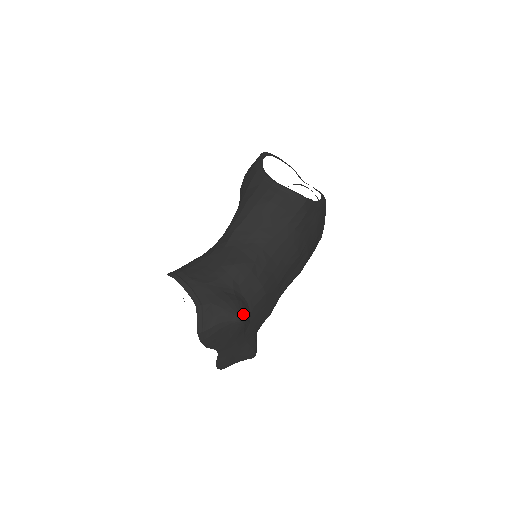
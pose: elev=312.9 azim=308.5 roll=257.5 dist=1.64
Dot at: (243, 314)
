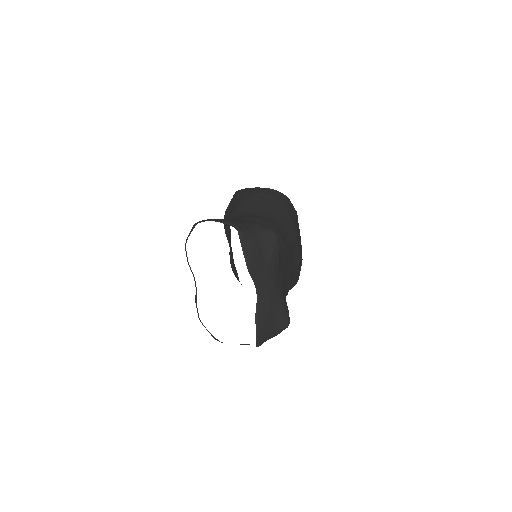
Dot at: occluded
